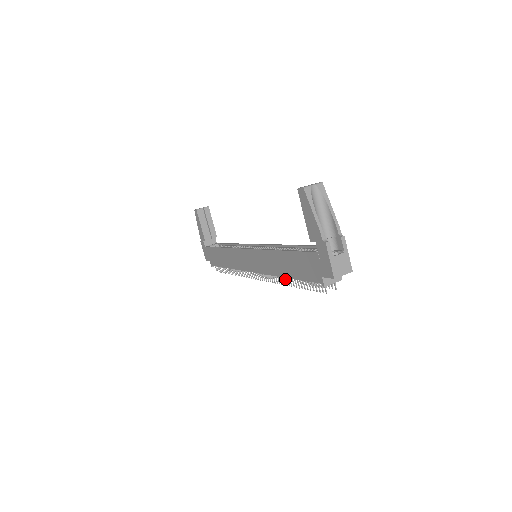
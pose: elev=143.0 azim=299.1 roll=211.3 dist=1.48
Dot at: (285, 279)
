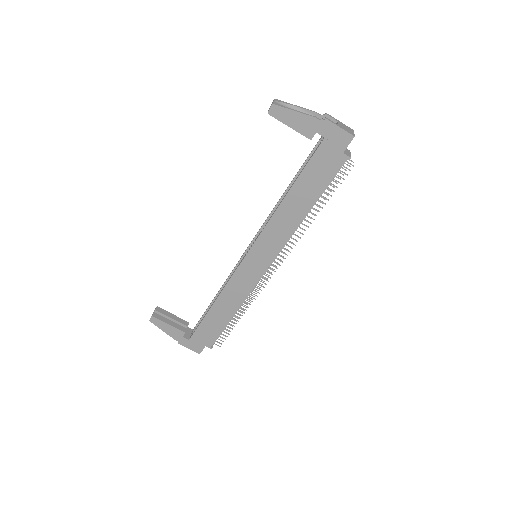
Dot at: (306, 220)
